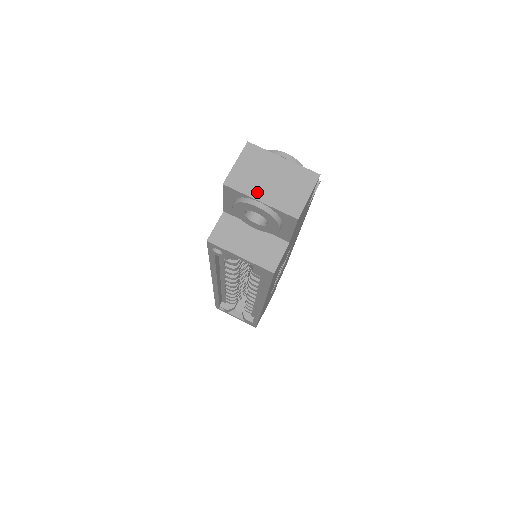
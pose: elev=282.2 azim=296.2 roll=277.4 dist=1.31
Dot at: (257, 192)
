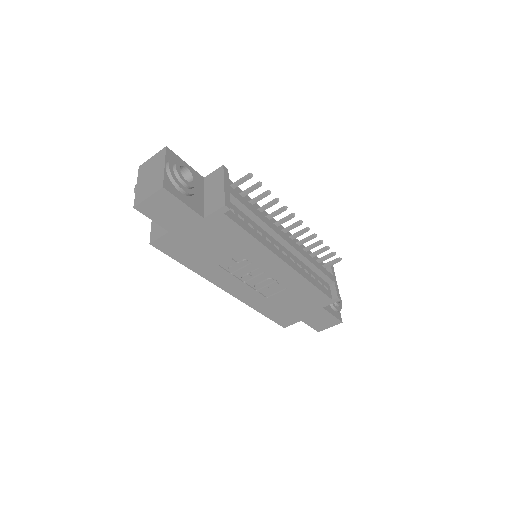
Dot at: (141, 180)
